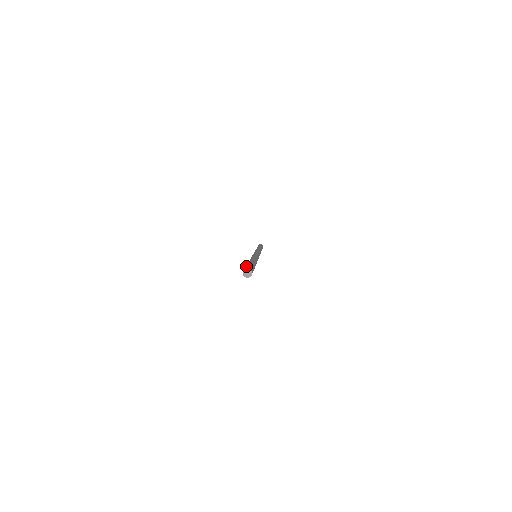
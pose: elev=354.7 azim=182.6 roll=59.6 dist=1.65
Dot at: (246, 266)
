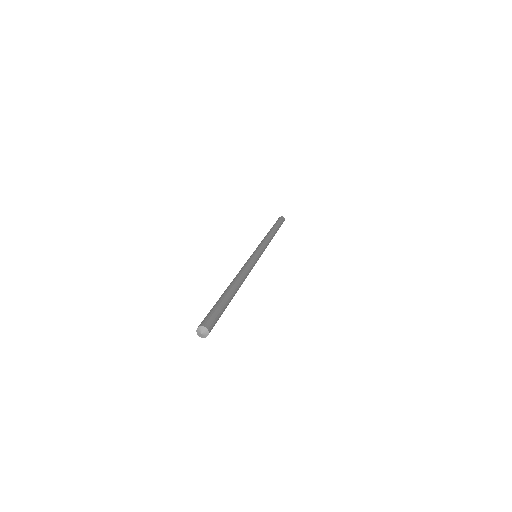
Dot at: occluded
